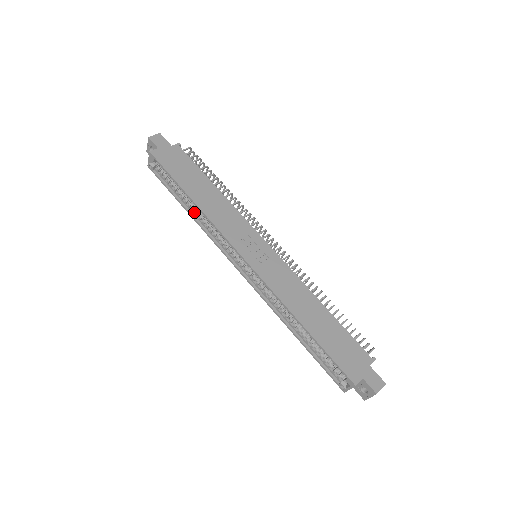
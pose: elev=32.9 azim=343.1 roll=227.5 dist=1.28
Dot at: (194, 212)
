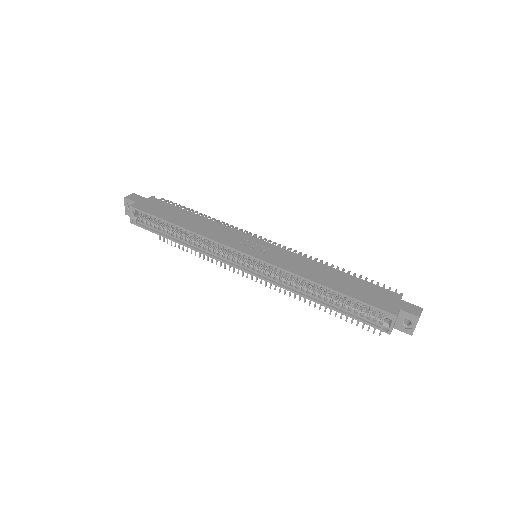
Dot at: (186, 241)
